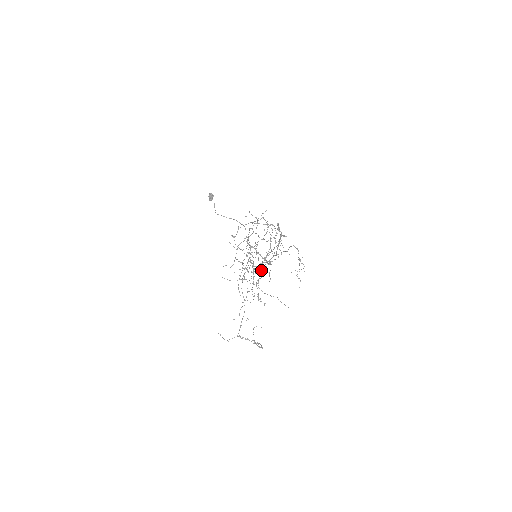
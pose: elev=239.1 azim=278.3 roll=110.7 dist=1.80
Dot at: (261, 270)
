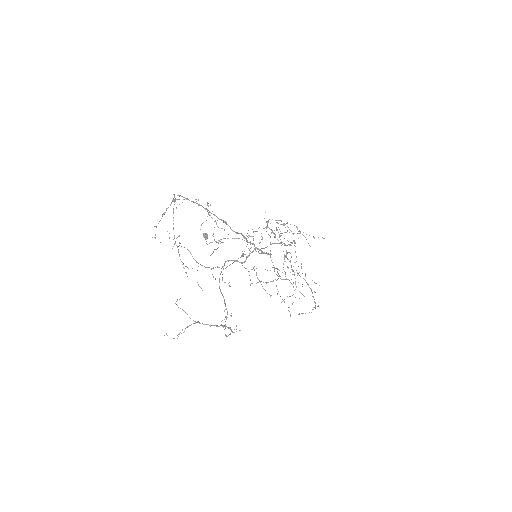
Dot at: occluded
